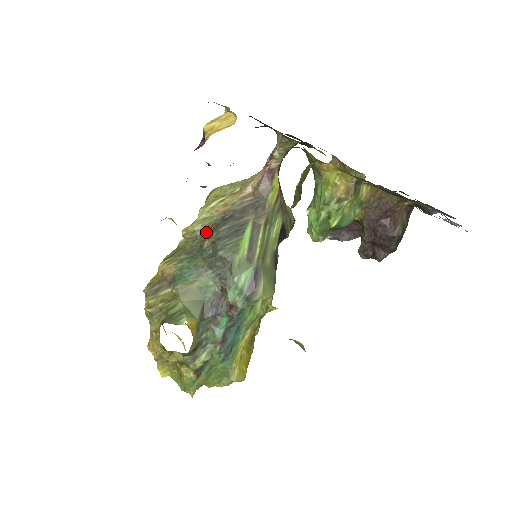
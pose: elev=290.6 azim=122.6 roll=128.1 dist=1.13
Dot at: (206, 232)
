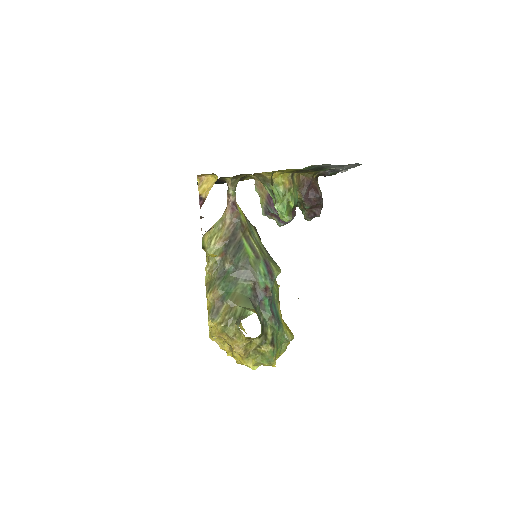
Dot at: (221, 260)
